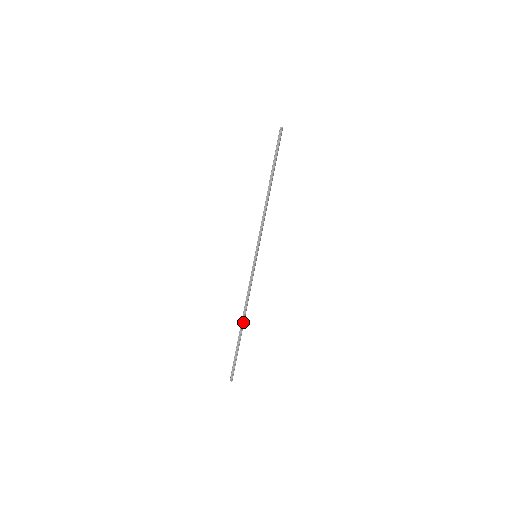
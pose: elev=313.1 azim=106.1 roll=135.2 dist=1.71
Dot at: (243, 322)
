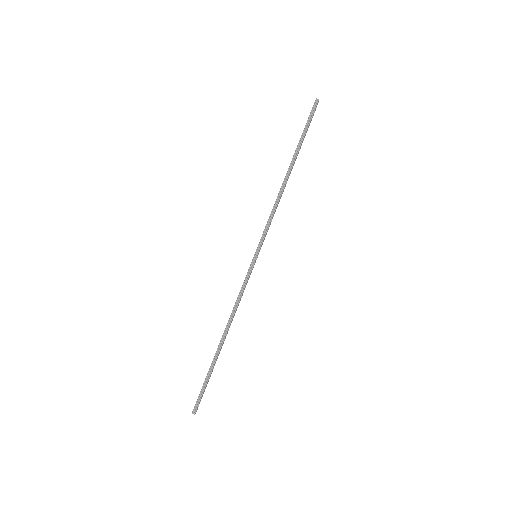
Dot at: (224, 339)
